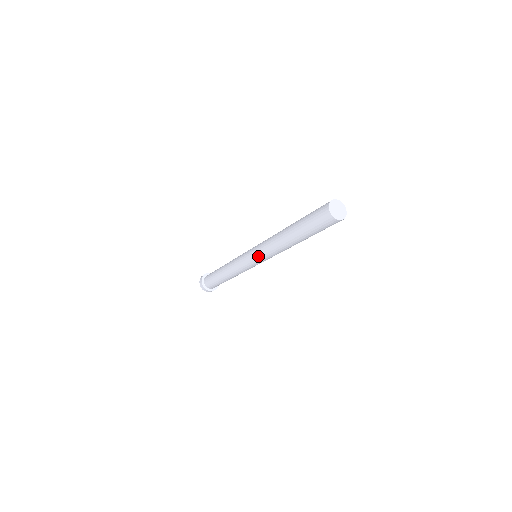
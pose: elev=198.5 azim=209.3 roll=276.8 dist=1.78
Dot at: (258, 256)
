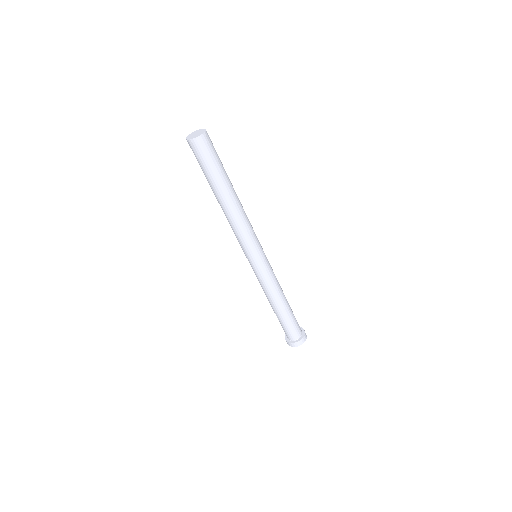
Dot at: (243, 249)
